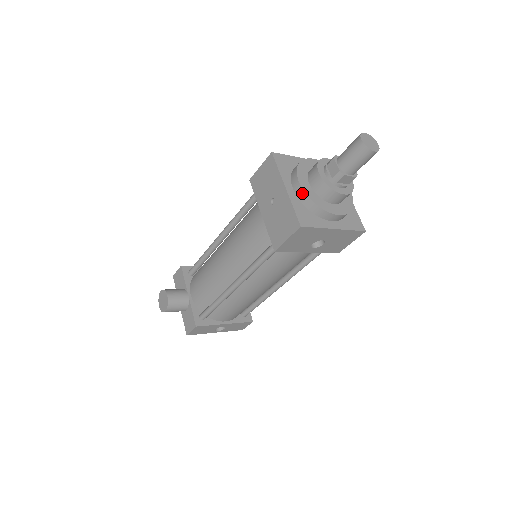
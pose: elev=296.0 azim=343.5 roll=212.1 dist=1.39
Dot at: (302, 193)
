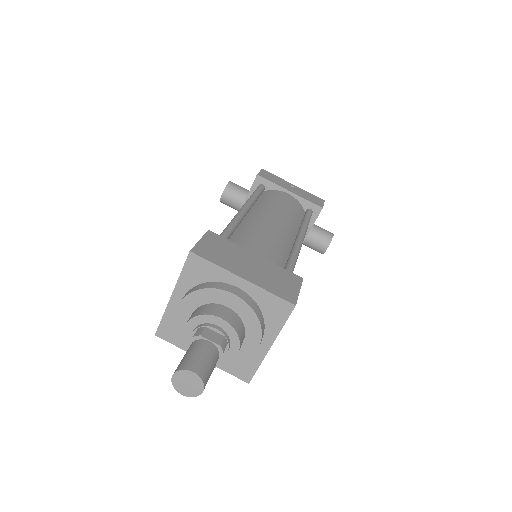
Dot at: (175, 316)
